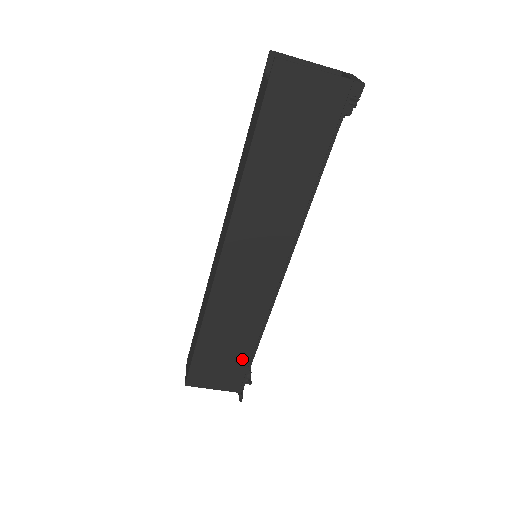
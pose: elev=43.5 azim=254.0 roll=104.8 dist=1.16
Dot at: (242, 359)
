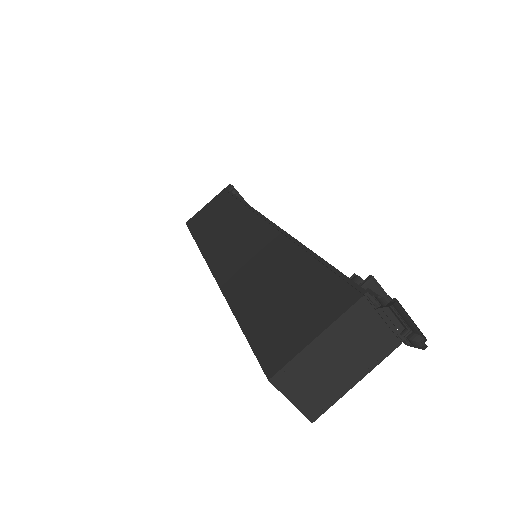
Dot at: (309, 274)
